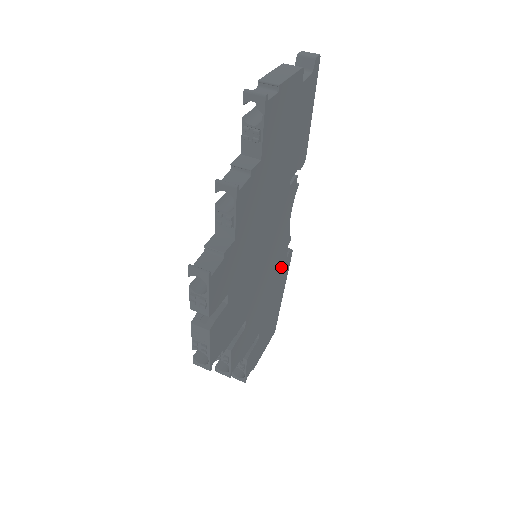
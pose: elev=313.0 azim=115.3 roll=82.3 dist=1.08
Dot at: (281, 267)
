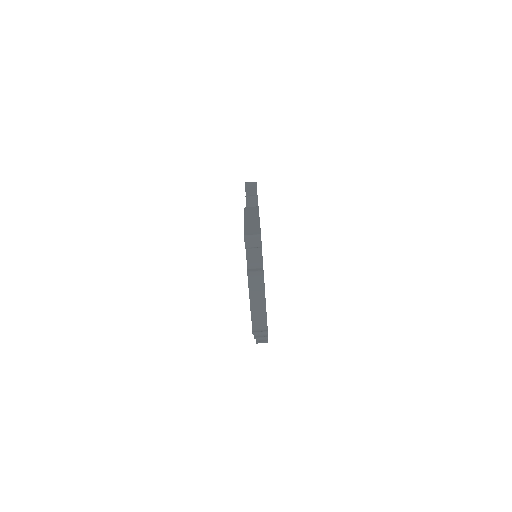
Dot at: occluded
